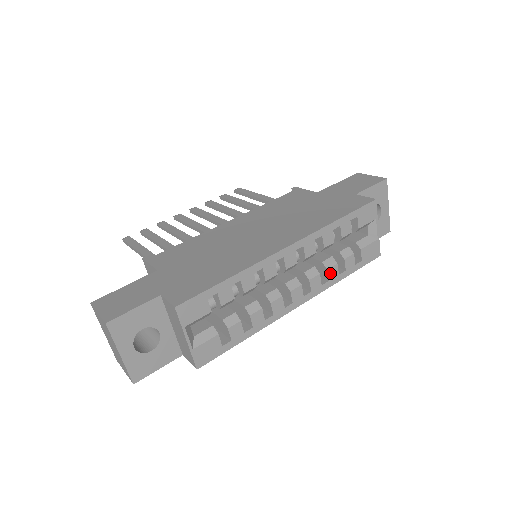
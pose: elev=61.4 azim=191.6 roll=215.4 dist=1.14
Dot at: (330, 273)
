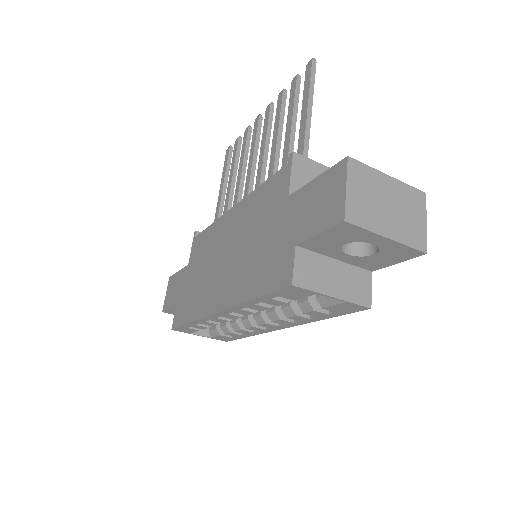
Dot at: (295, 318)
